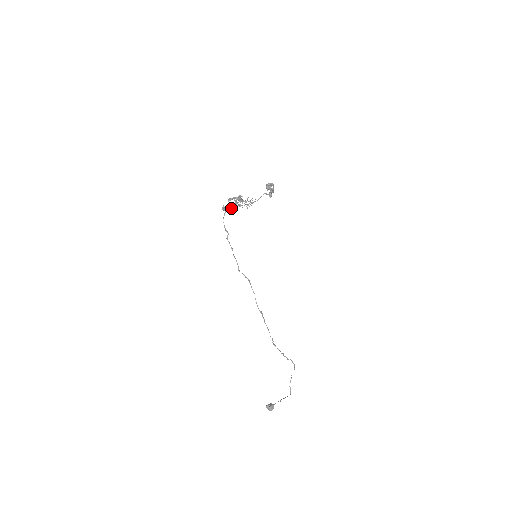
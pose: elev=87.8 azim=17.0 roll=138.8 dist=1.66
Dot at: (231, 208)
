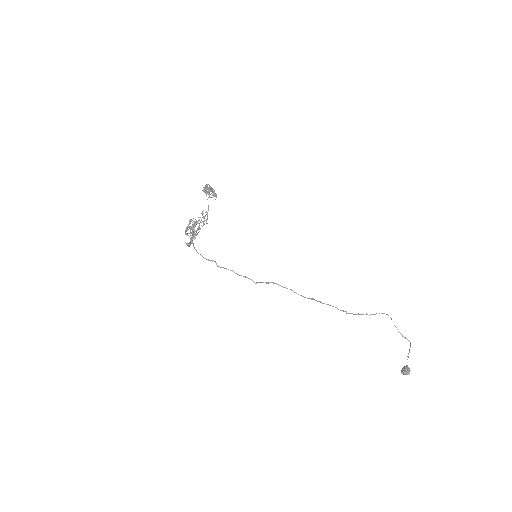
Dot at: occluded
